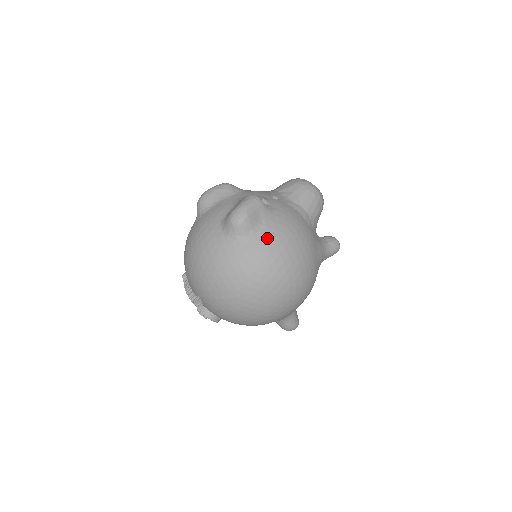
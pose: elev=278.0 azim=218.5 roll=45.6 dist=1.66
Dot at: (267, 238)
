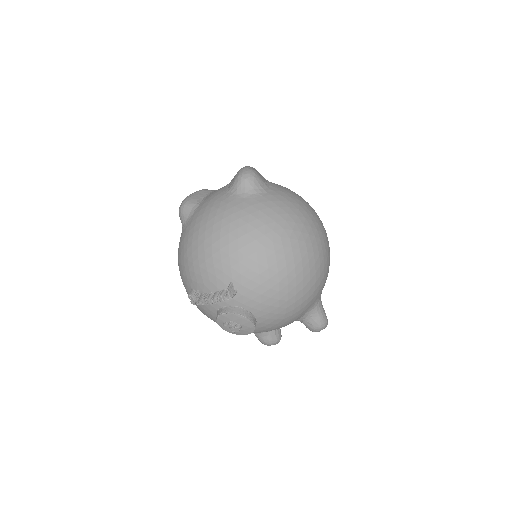
Dot at: (281, 189)
